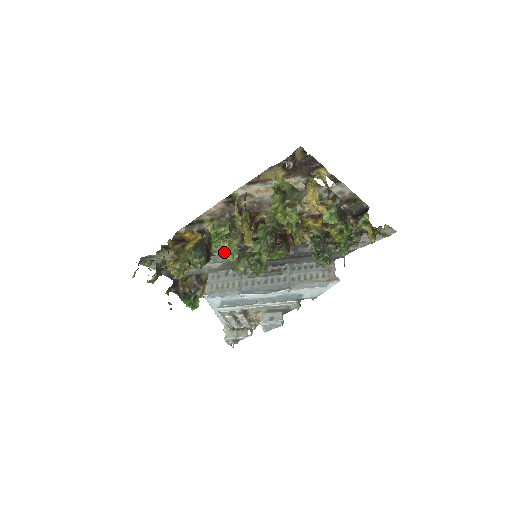
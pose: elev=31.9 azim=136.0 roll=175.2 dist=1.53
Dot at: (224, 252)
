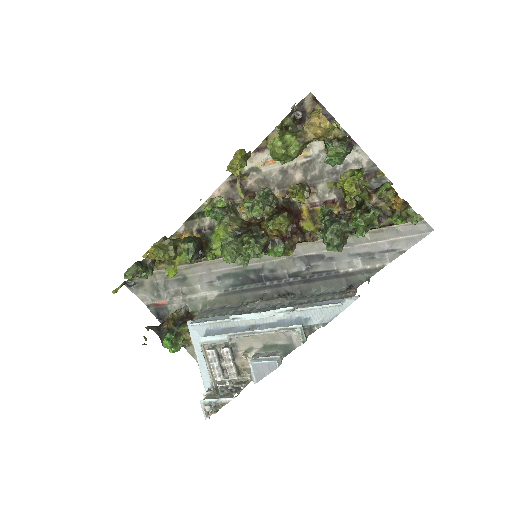
Dot at: (223, 270)
